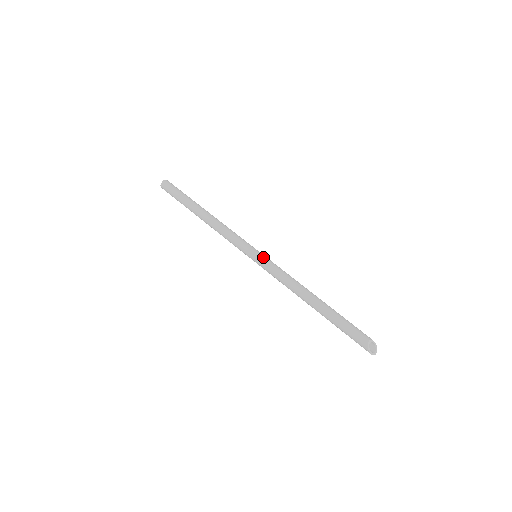
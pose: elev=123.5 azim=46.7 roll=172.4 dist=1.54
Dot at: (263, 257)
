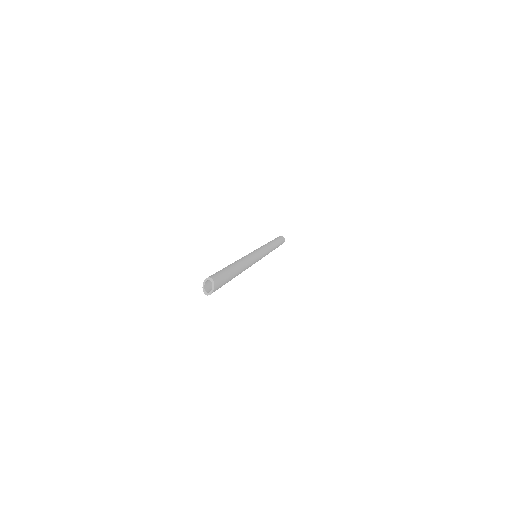
Dot at: occluded
